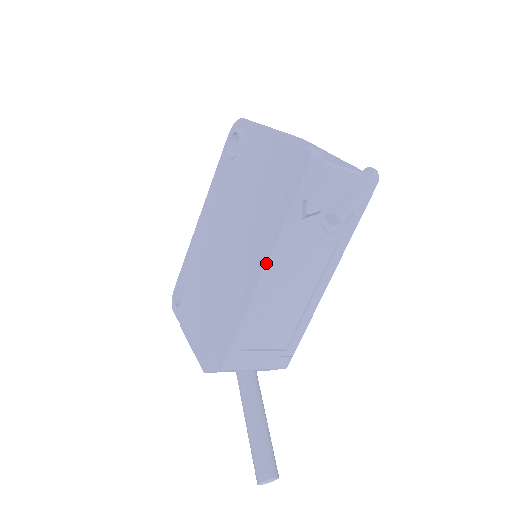
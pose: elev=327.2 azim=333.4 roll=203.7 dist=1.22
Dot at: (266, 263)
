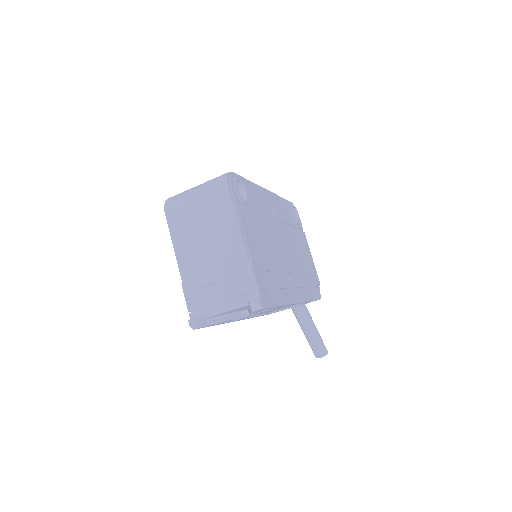
Dot at: occluded
